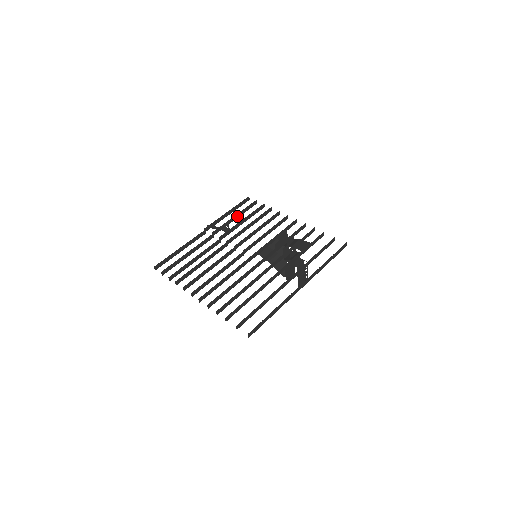
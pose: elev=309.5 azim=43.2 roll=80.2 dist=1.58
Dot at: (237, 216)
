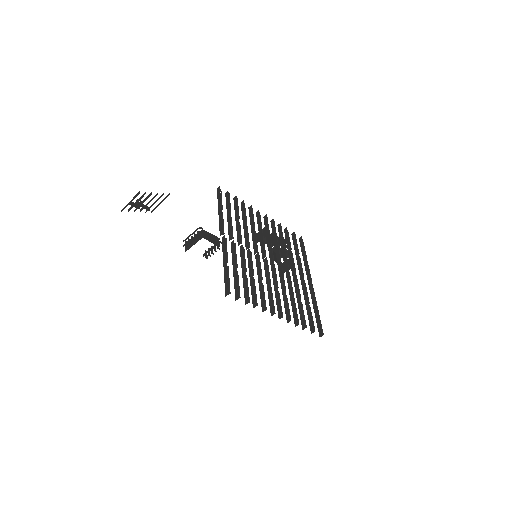
Dot at: (229, 213)
